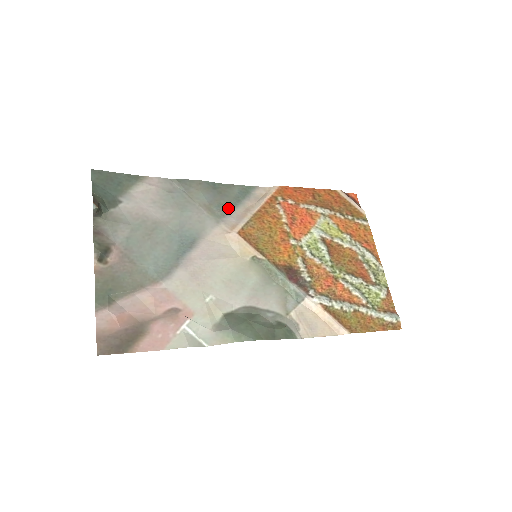
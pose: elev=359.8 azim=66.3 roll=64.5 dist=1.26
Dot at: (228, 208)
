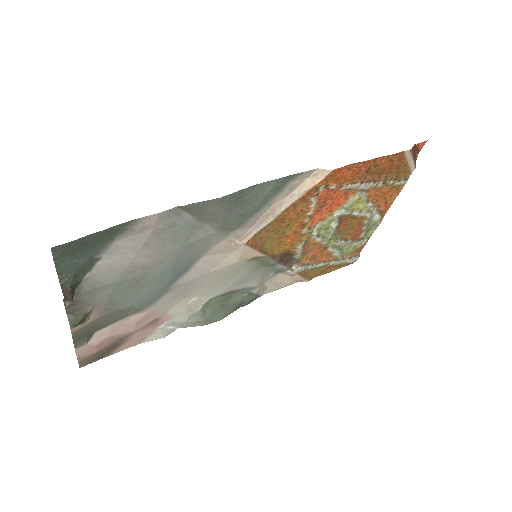
Dot at: (247, 217)
